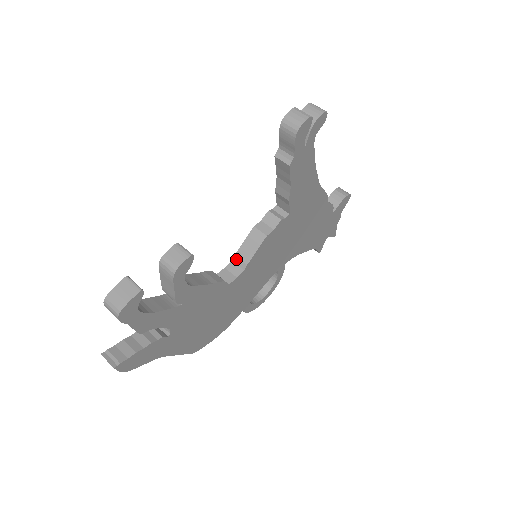
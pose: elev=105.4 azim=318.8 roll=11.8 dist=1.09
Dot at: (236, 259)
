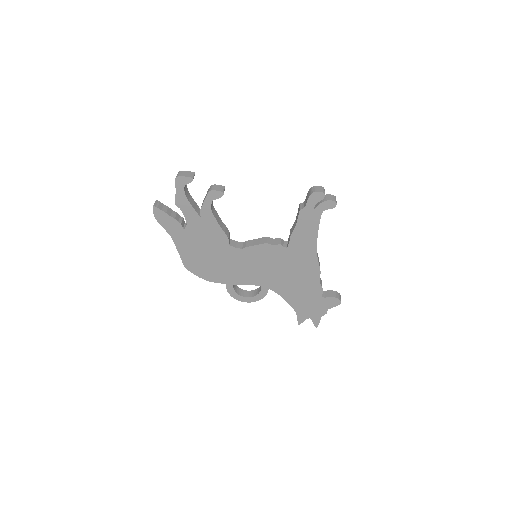
Dot at: (245, 243)
